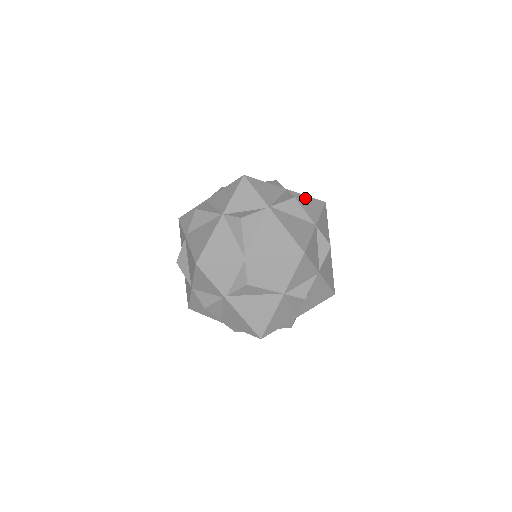
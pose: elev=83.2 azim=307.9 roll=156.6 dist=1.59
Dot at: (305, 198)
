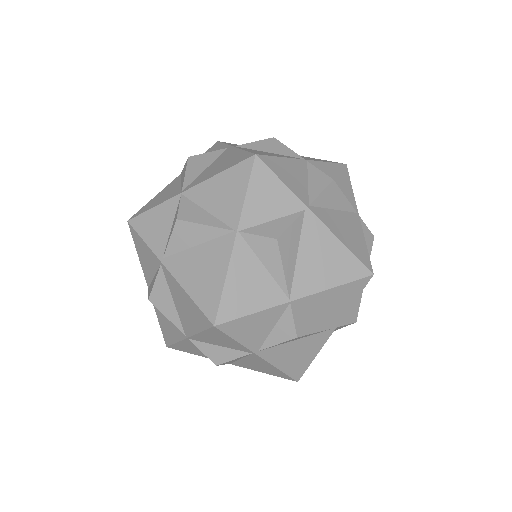
Dot at: (308, 157)
